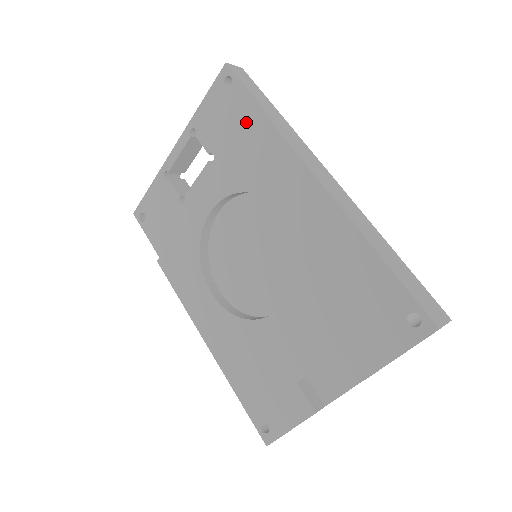
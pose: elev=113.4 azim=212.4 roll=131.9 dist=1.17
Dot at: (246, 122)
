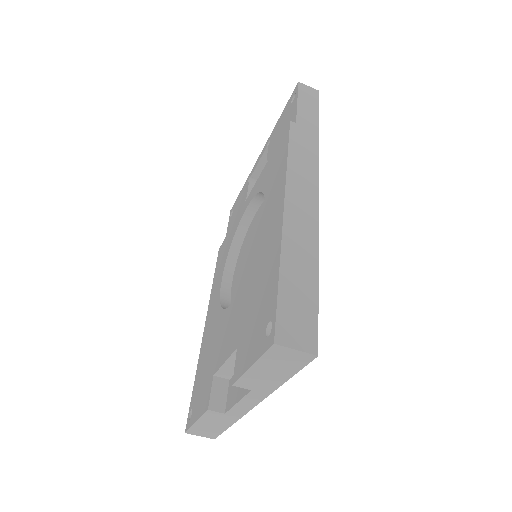
Dot at: occluded
